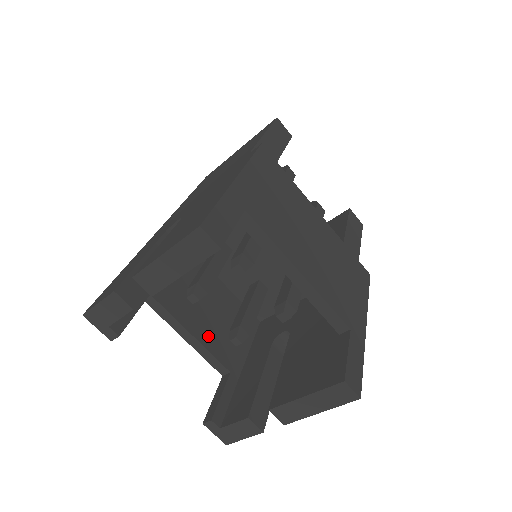
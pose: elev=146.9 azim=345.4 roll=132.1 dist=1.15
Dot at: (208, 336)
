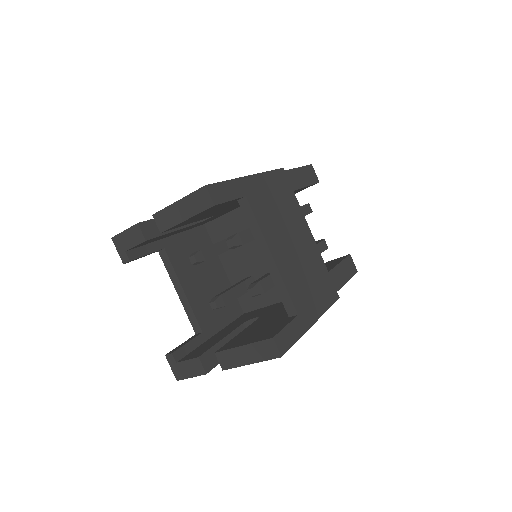
Dot at: (196, 298)
